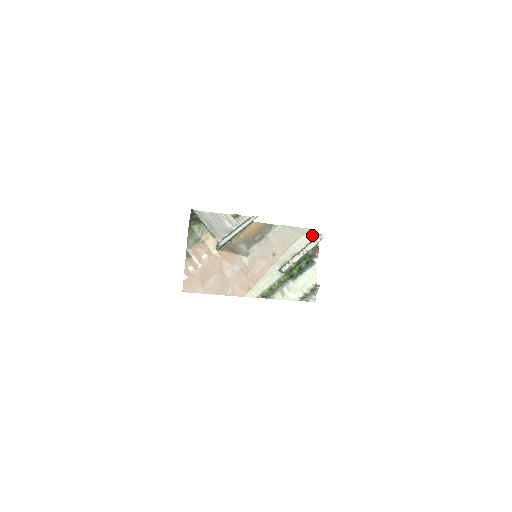
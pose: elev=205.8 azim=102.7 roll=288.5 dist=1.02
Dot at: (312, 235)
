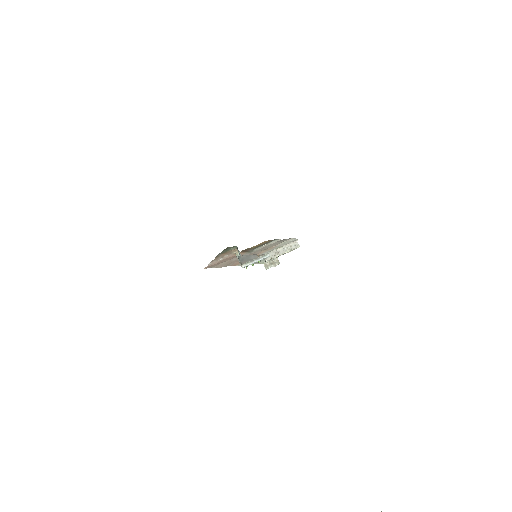
Dot at: (293, 241)
